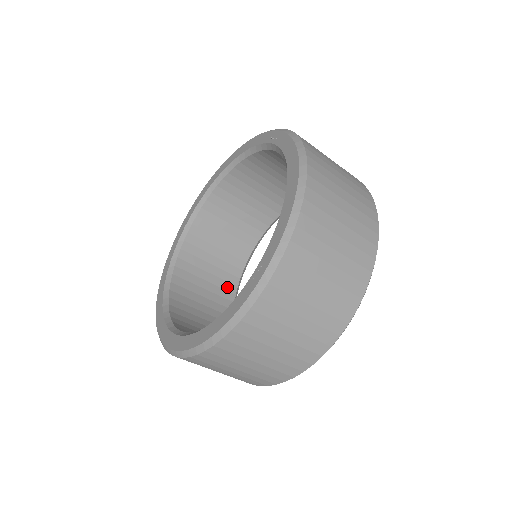
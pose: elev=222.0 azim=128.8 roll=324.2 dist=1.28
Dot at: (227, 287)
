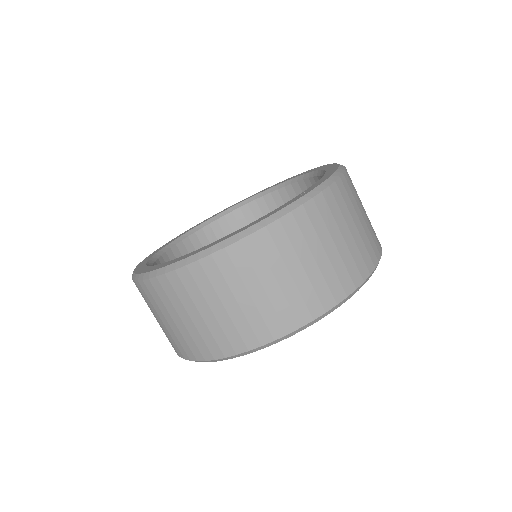
Dot at: occluded
